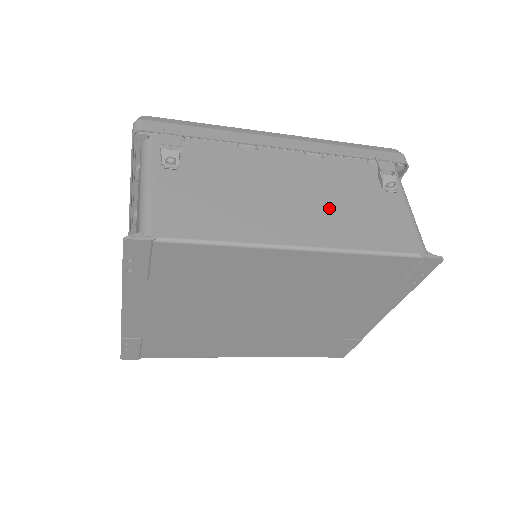
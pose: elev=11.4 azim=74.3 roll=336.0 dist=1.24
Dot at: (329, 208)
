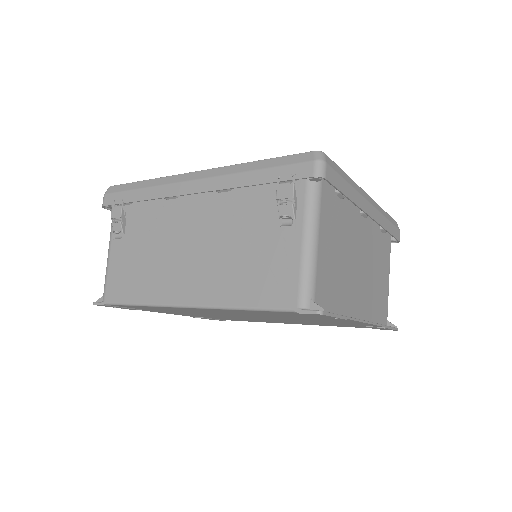
Dot at: (220, 258)
